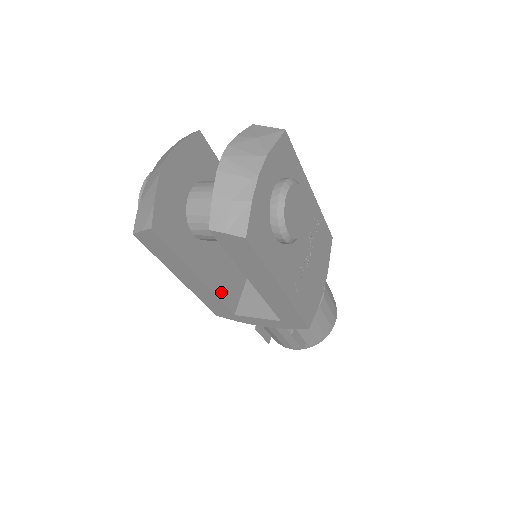
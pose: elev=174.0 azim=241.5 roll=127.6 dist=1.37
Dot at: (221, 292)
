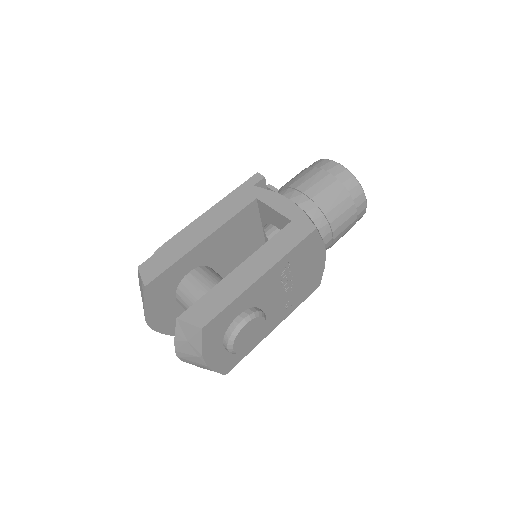
Dot at: occluded
